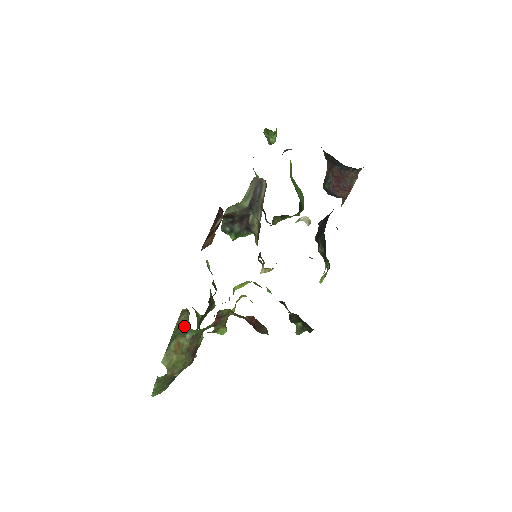
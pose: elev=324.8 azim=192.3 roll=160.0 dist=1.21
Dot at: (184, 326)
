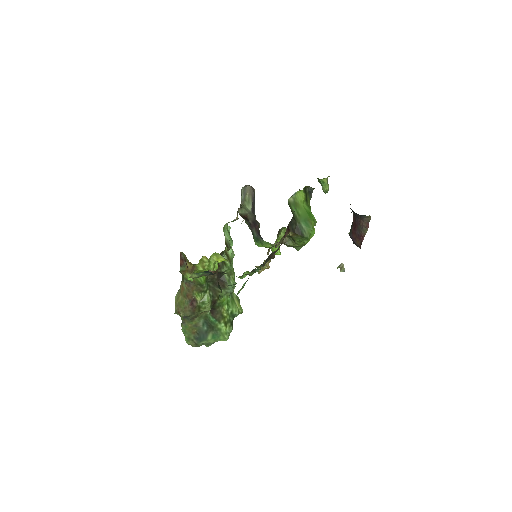
Dot at: occluded
